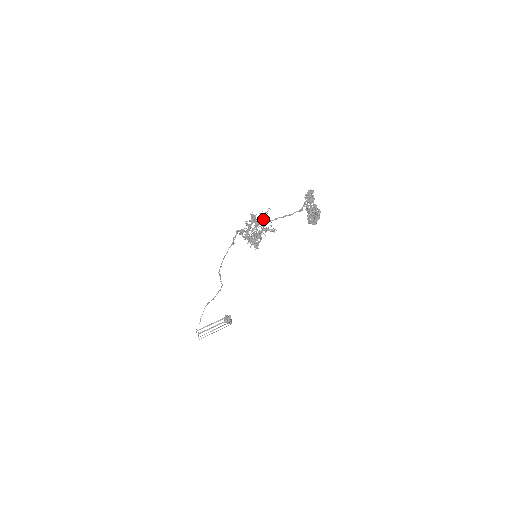
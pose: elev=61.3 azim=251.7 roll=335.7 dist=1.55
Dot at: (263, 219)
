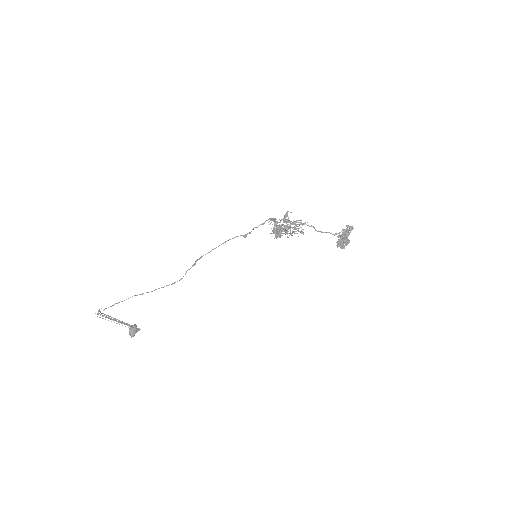
Dot at: (293, 229)
